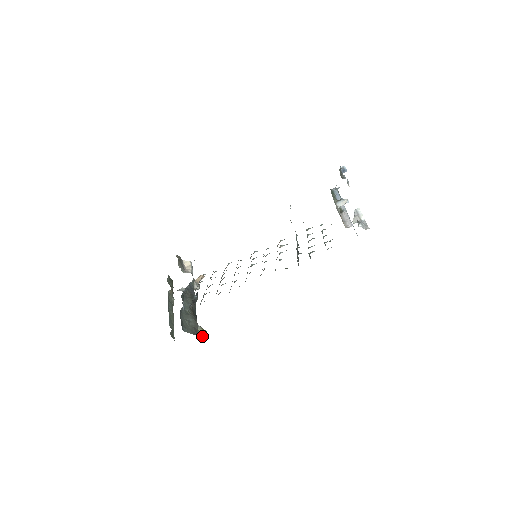
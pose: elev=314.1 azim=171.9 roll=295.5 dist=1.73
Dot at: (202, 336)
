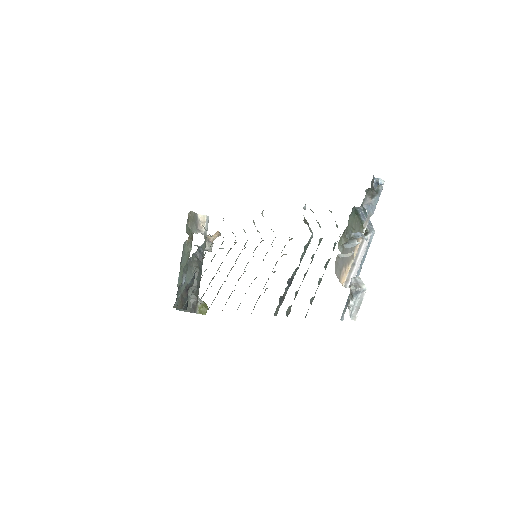
Dot at: (200, 313)
